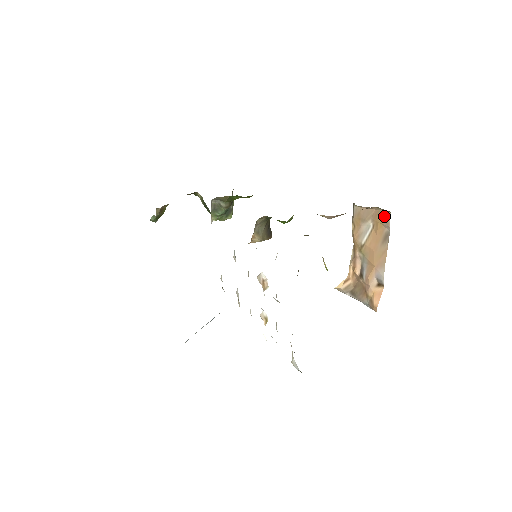
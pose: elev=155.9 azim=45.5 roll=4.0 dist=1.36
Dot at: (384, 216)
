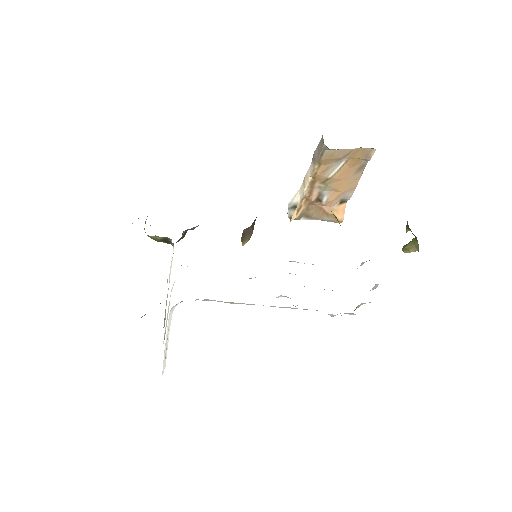
Dot at: (366, 153)
